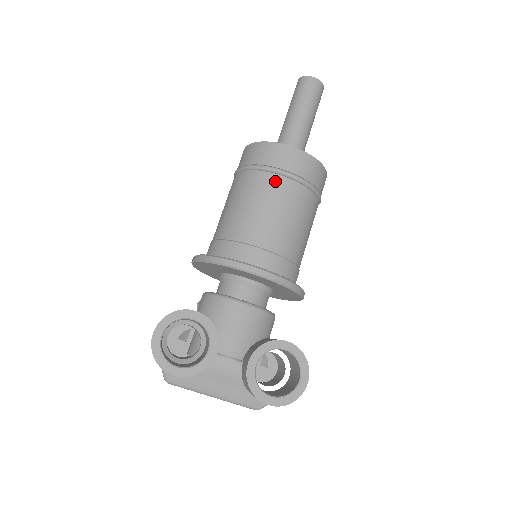
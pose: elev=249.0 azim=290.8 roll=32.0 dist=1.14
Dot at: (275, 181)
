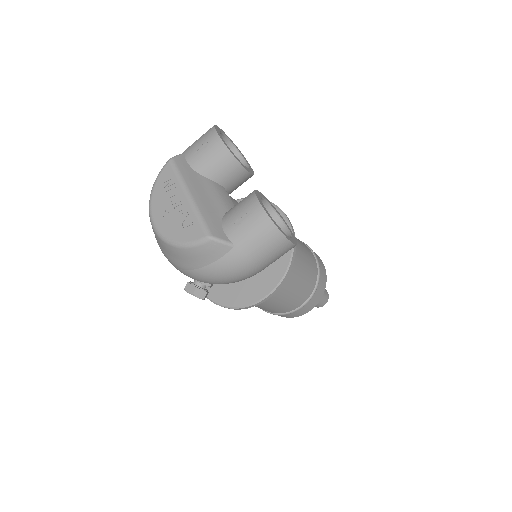
Dot at: (305, 245)
